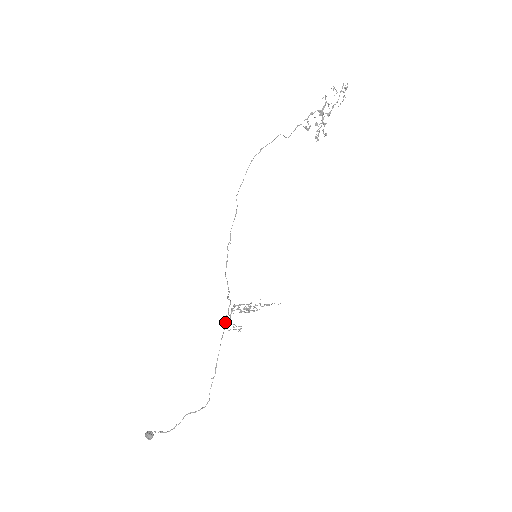
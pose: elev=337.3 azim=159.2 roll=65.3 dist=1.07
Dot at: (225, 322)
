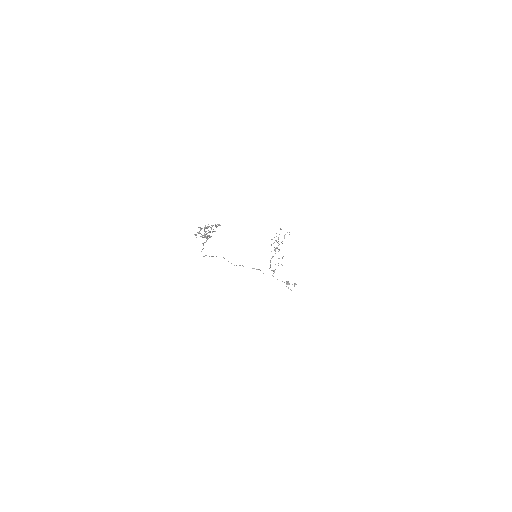
Dot at: occluded
